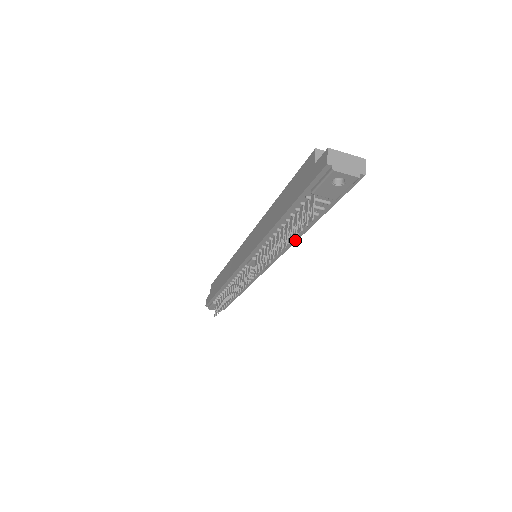
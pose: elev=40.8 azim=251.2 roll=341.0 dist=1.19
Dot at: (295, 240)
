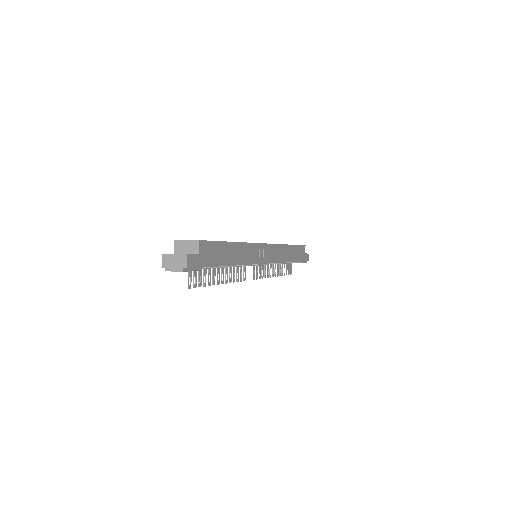
Dot at: (240, 265)
